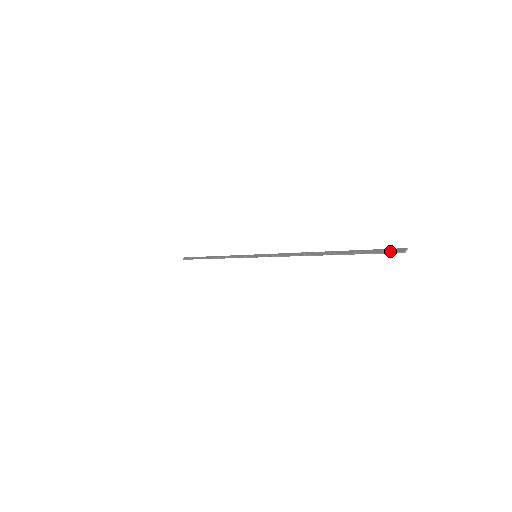
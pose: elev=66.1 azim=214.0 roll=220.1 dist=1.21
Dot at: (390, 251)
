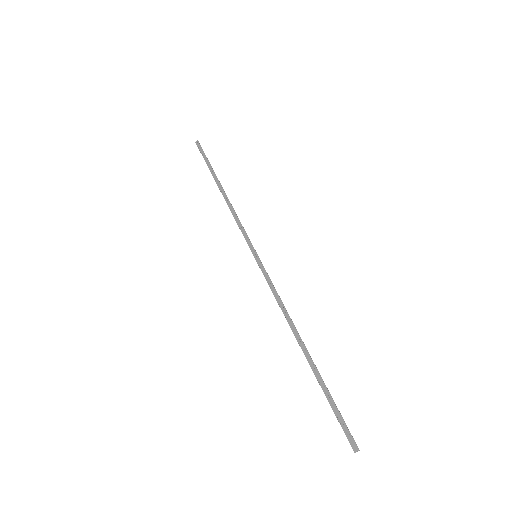
Dot at: (347, 435)
